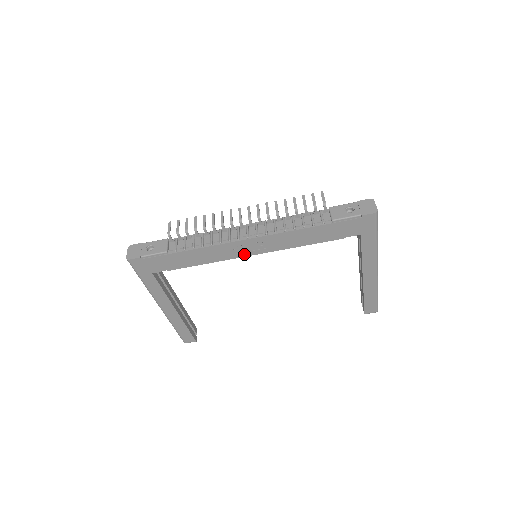
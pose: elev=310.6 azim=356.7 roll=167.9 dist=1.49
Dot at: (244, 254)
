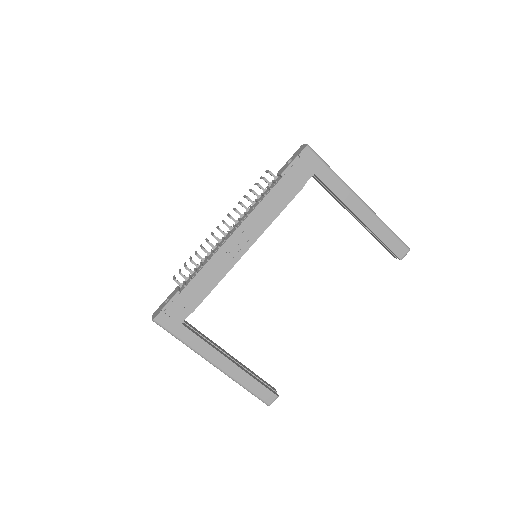
Dot at: (240, 254)
